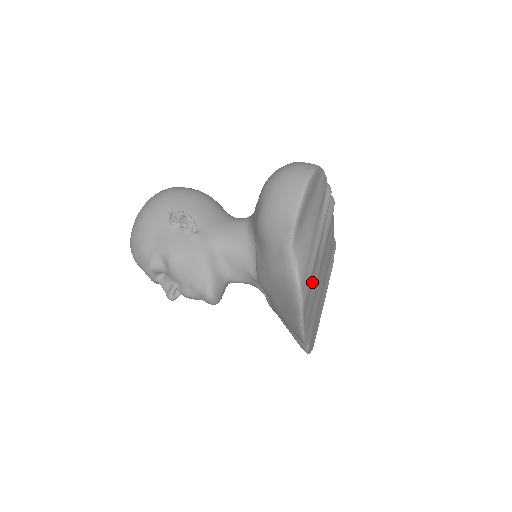
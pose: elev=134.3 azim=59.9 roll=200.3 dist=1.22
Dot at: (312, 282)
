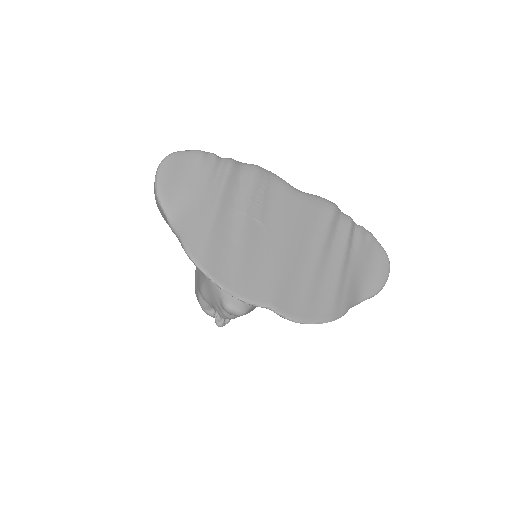
Dot at: (225, 244)
